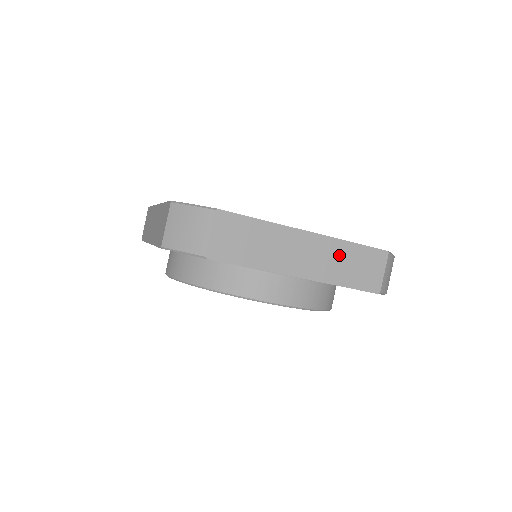
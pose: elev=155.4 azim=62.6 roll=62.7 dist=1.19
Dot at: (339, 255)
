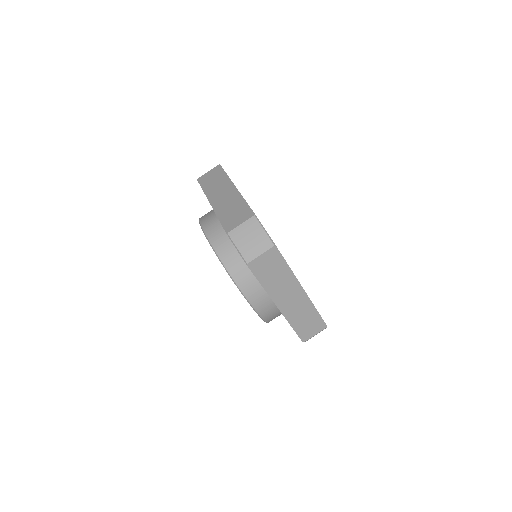
Dot at: (305, 311)
